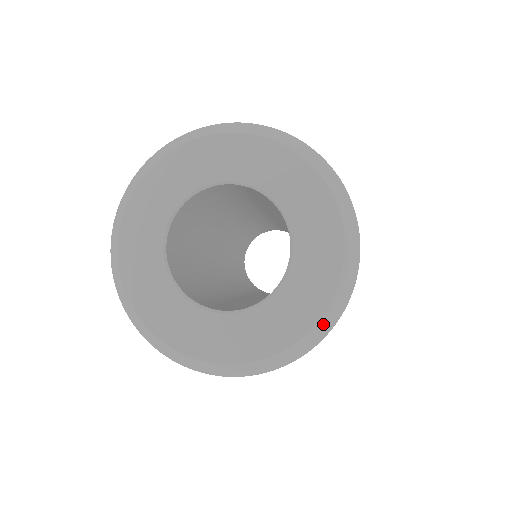
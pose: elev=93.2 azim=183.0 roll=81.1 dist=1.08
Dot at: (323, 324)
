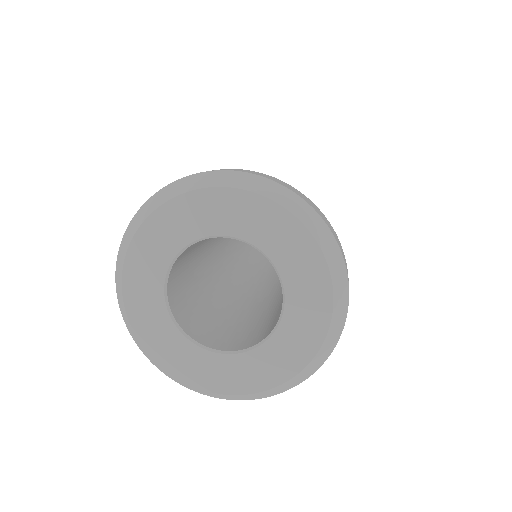
Dot at: (324, 349)
